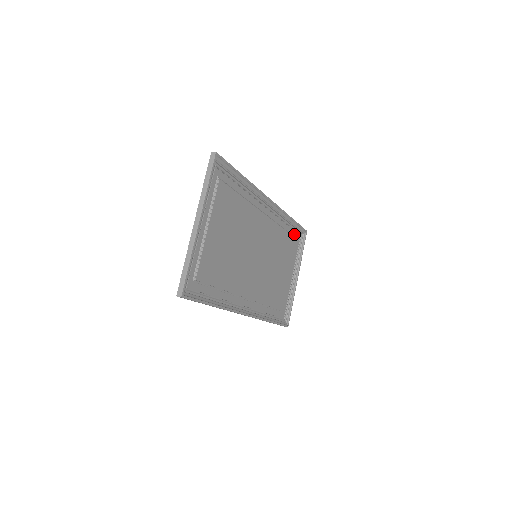
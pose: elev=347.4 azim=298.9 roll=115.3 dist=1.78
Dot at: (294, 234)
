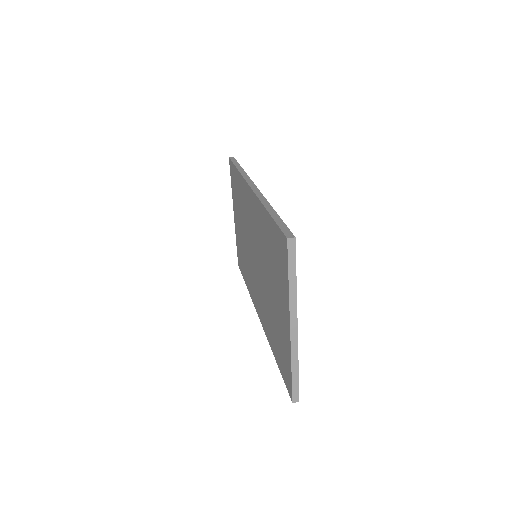
Dot at: (234, 176)
